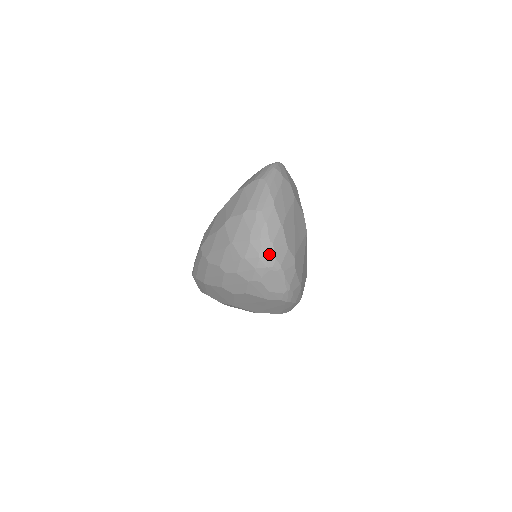
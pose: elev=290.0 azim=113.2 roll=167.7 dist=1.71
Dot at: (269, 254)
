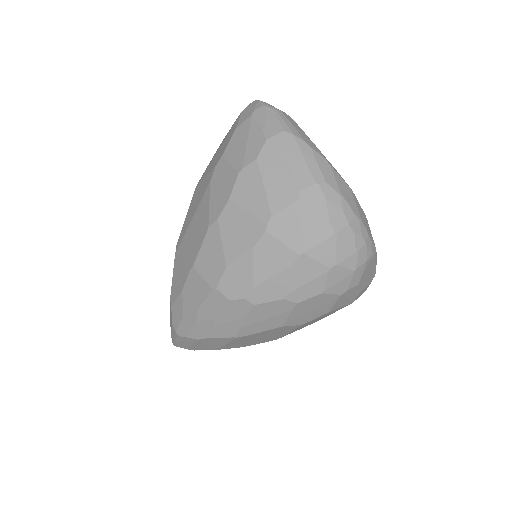
Dot at: (365, 239)
